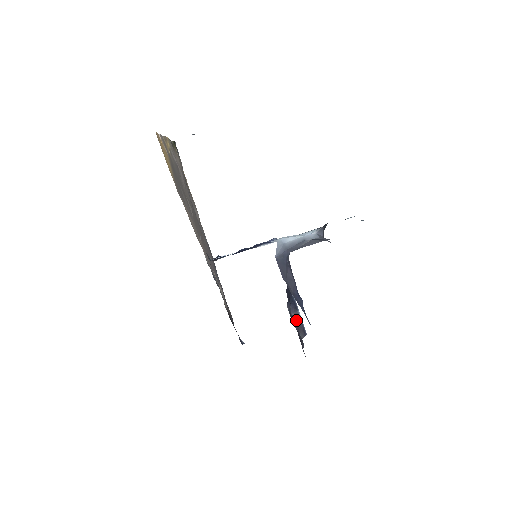
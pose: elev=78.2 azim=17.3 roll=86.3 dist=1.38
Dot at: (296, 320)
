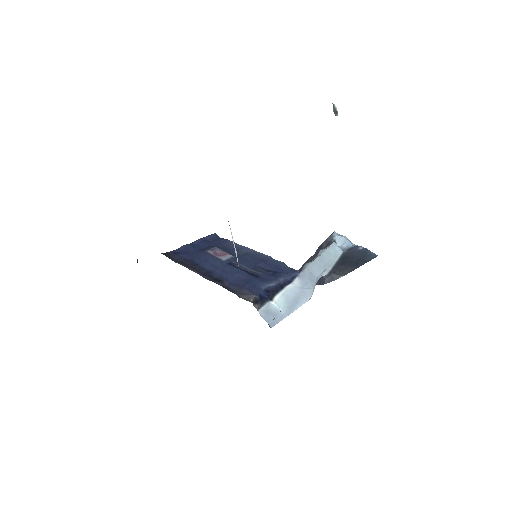
Dot at: occluded
